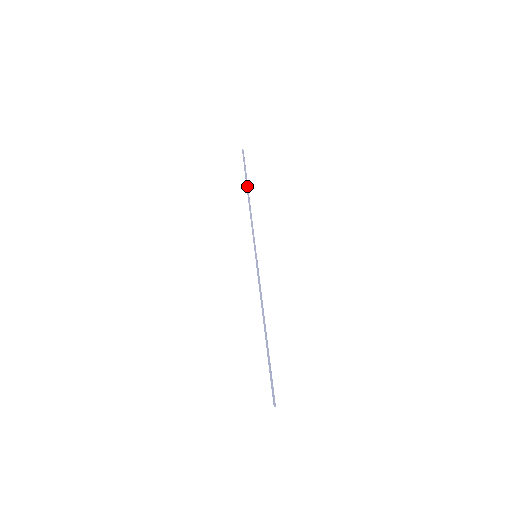
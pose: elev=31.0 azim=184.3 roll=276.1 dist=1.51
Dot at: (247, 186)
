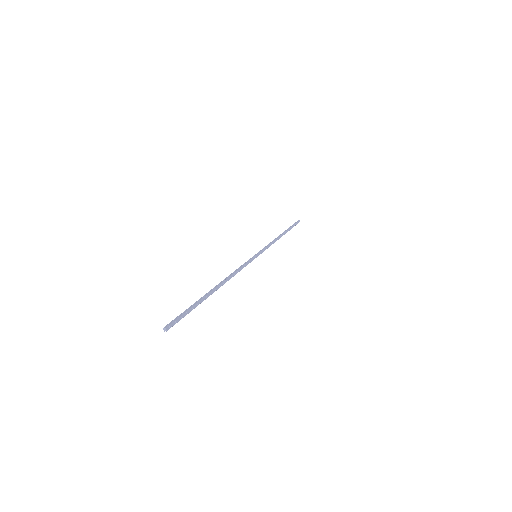
Dot at: (285, 231)
